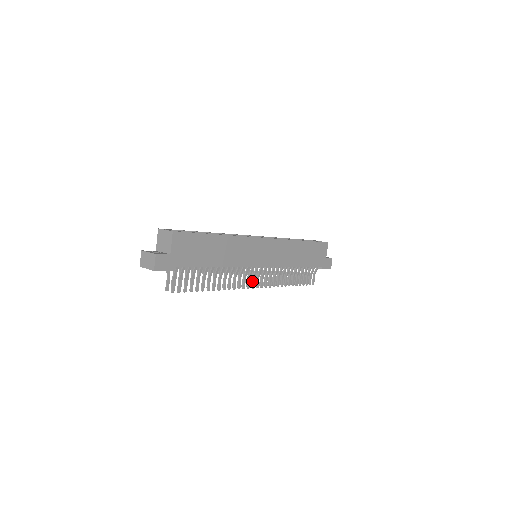
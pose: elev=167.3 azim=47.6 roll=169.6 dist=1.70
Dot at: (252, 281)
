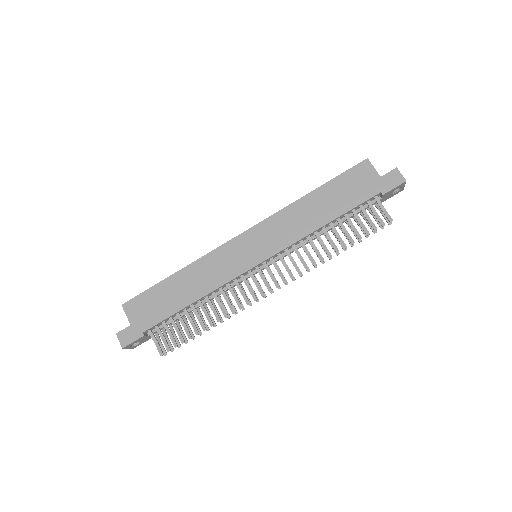
Dot at: (265, 285)
